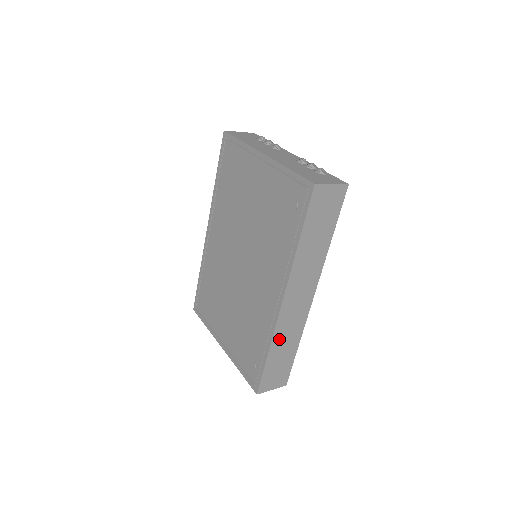
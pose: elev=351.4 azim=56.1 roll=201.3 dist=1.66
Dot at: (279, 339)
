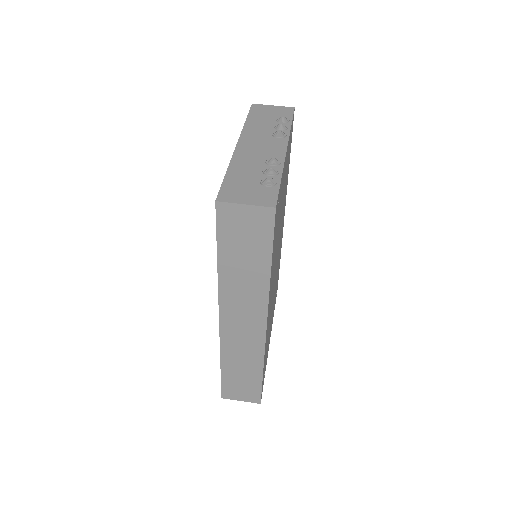
Dot at: (231, 356)
